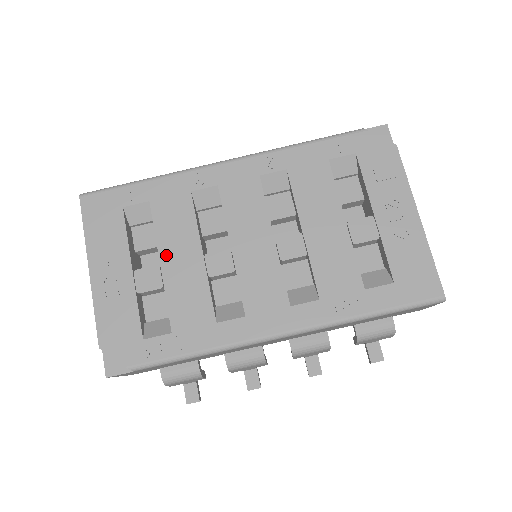
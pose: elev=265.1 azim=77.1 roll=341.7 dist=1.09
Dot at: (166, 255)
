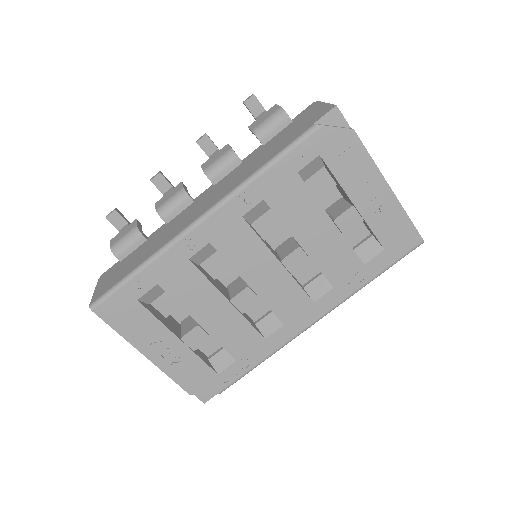
Dot at: (199, 316)
